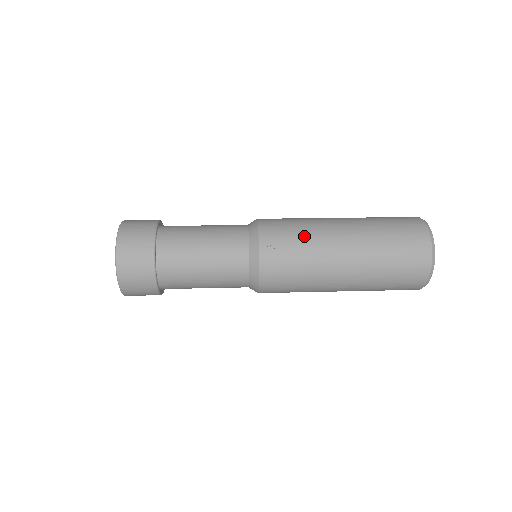
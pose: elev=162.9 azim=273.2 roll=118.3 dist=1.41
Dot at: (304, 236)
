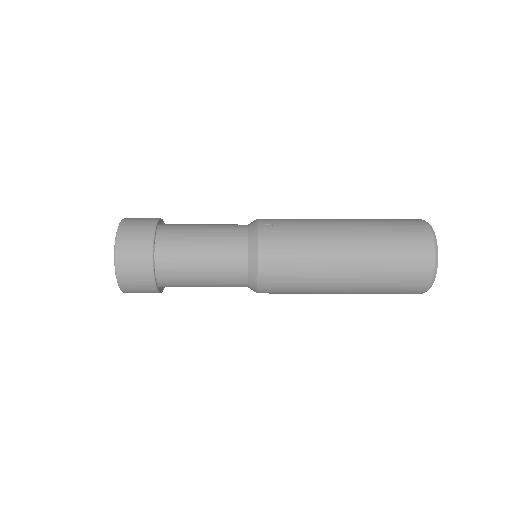
Dot at: (301, 220)
